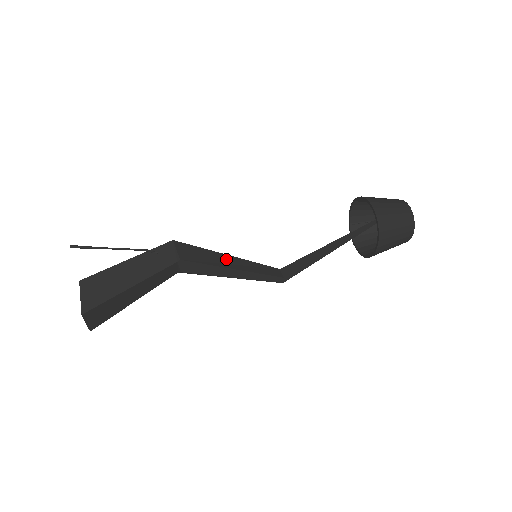
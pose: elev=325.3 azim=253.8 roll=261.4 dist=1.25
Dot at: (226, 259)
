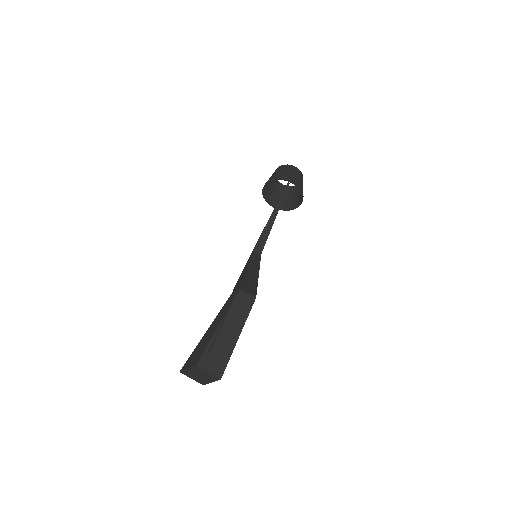
Dot at: (251, 272)
